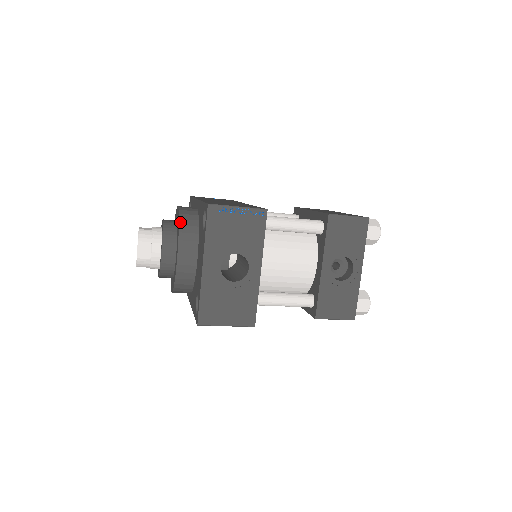
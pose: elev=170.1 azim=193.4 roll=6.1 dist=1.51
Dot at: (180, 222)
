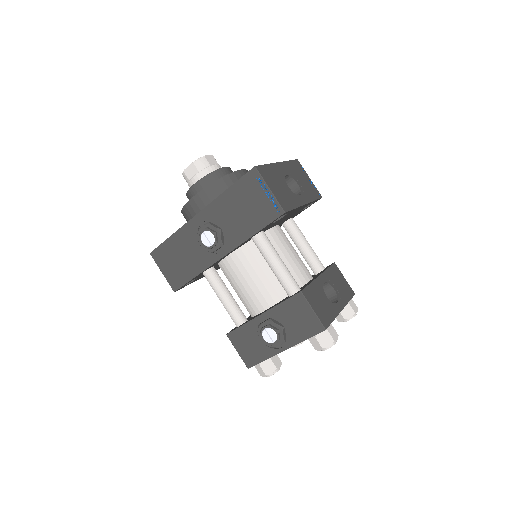
Dot at: occluded
